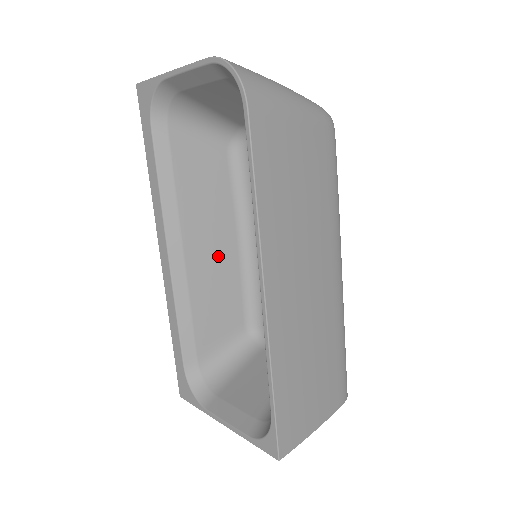
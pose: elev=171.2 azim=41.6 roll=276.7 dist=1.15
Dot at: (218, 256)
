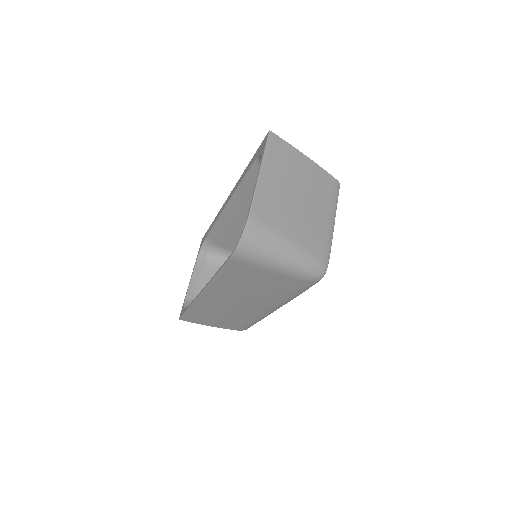
Dot at: occluded
